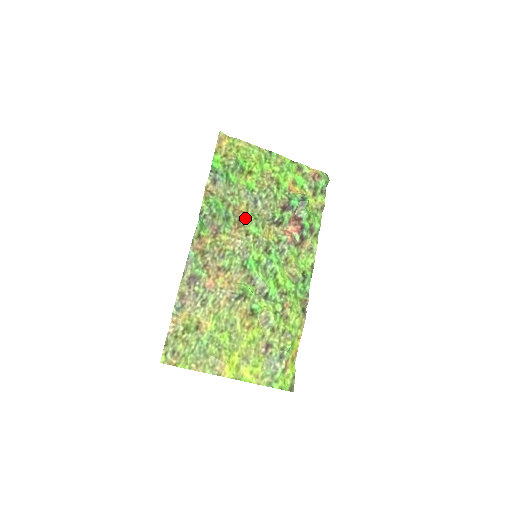
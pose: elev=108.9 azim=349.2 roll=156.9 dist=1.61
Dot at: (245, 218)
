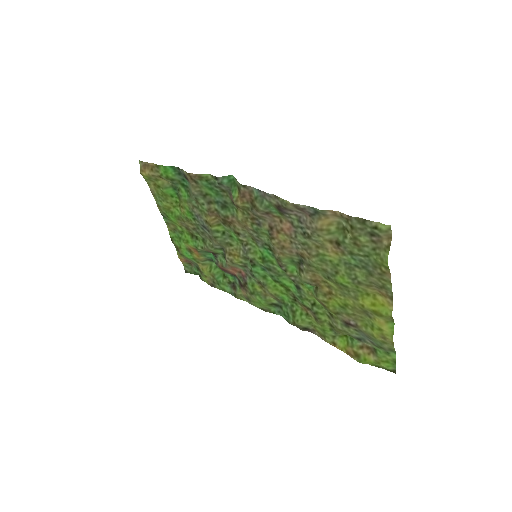
Dot at: (222, 224)
